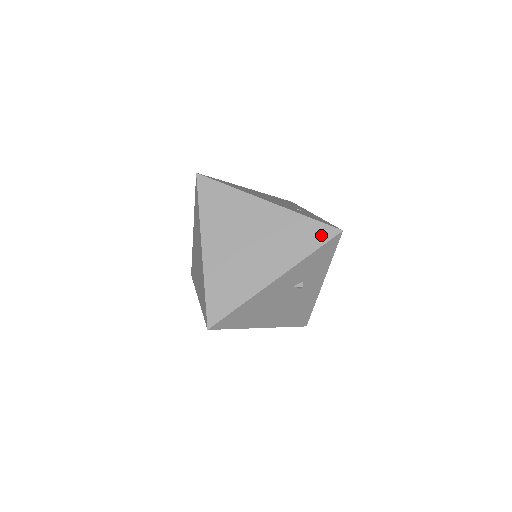
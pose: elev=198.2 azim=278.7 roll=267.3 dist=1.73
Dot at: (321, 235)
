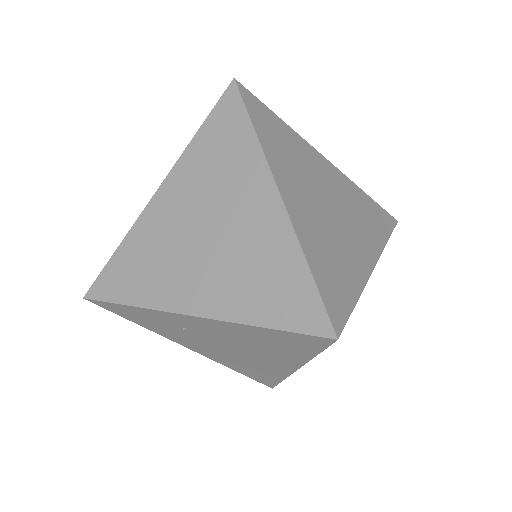
Dot at: (386, 220)
